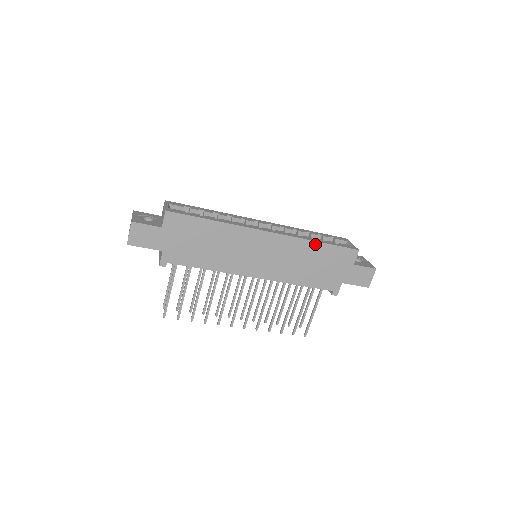
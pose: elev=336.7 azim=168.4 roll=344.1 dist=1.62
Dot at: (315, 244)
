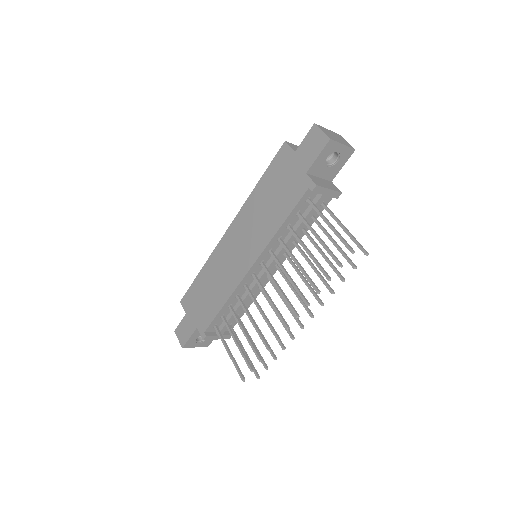
Dot at: (256, 190)
